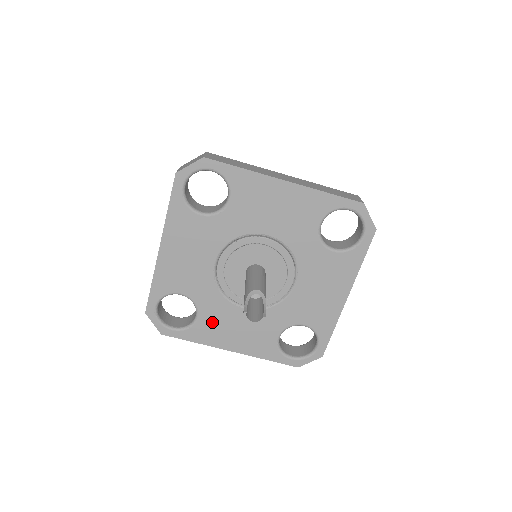
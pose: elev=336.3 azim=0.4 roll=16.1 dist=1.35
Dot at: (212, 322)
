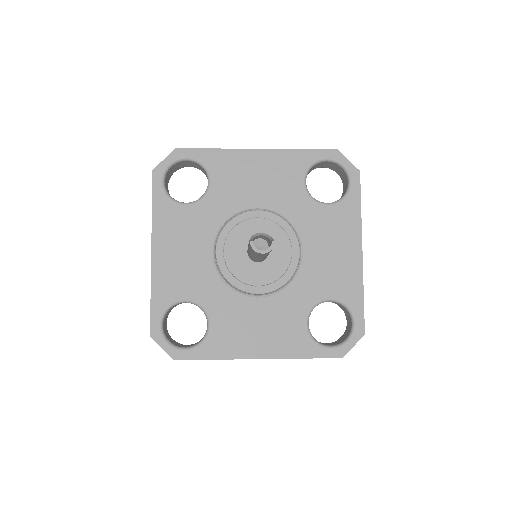
Dot at: (227, 326)
